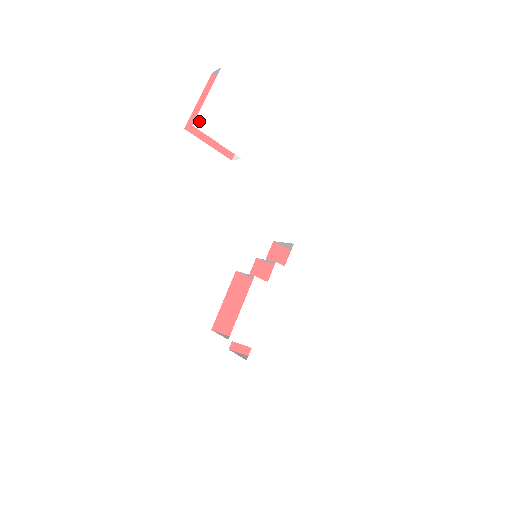
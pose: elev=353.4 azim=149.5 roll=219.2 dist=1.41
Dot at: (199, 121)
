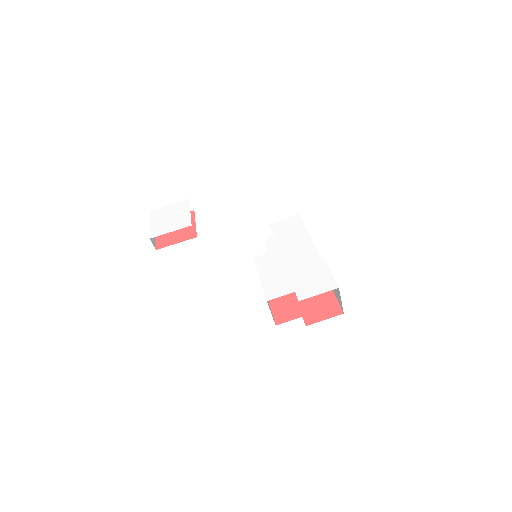
Dot at: (153, 235)
